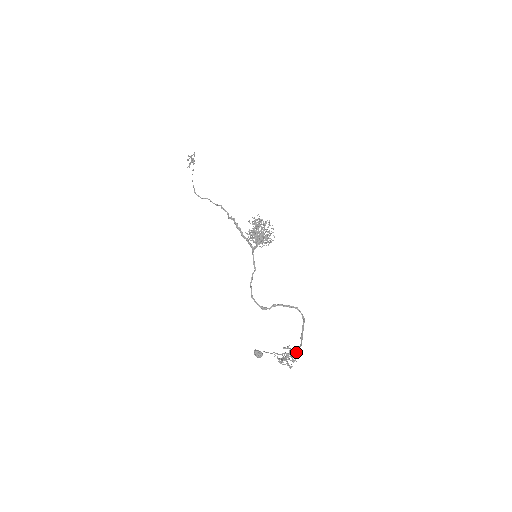
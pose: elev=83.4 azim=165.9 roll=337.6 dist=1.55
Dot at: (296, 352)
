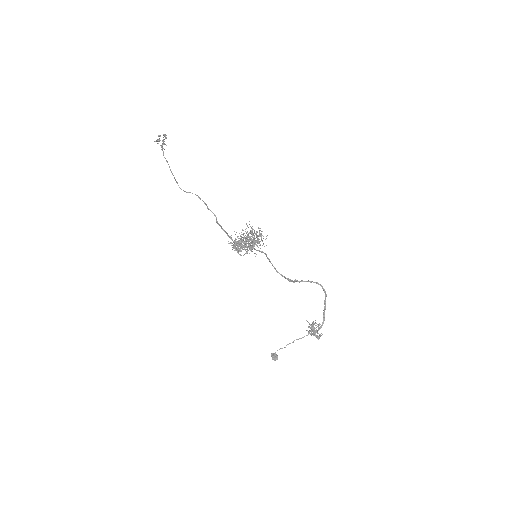
Dot at: occluded
